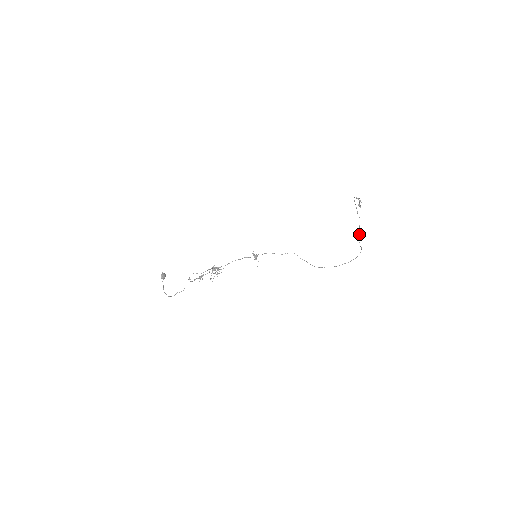
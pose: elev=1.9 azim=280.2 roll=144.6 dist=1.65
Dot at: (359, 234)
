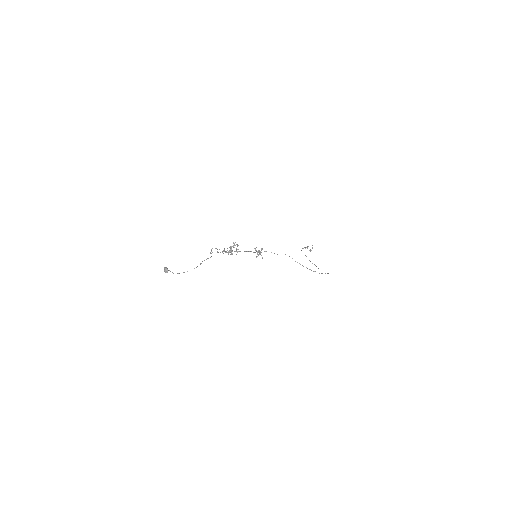
Dot at: (318, 268)
